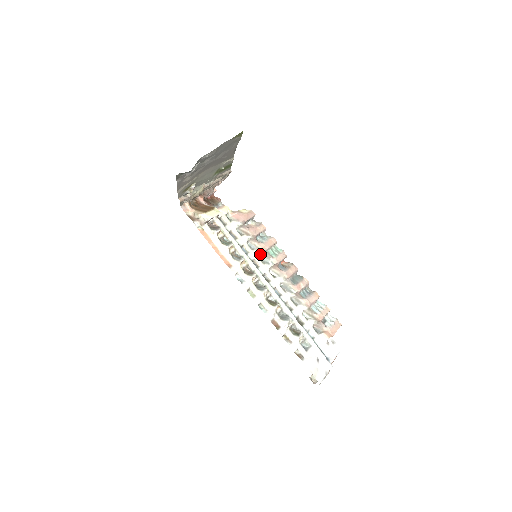
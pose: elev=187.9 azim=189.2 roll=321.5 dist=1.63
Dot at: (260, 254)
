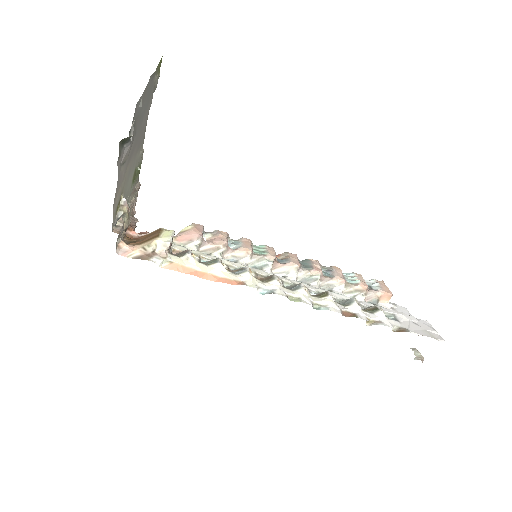
Dot at: (247, 263)
